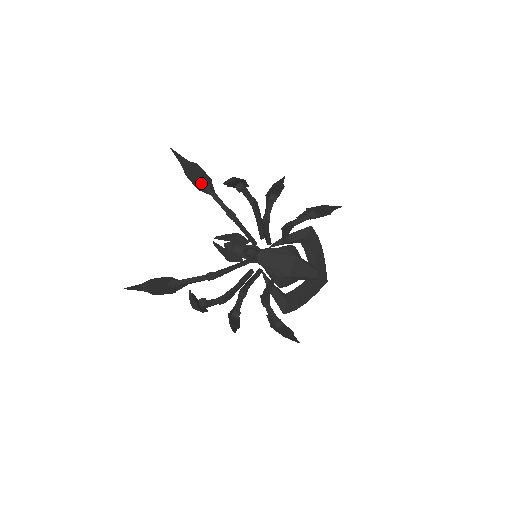
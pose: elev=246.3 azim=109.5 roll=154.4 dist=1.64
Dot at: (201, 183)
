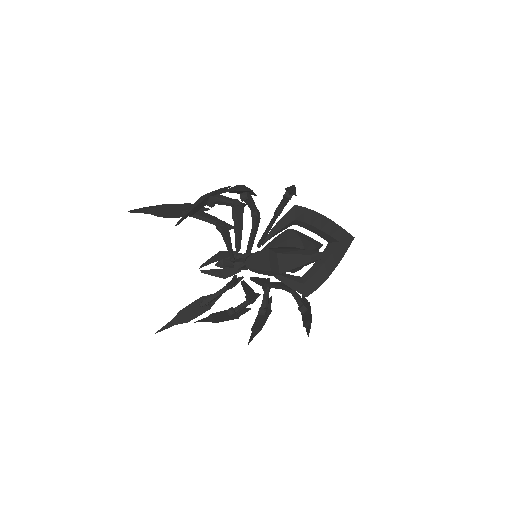
Dot at: (181, 213)
